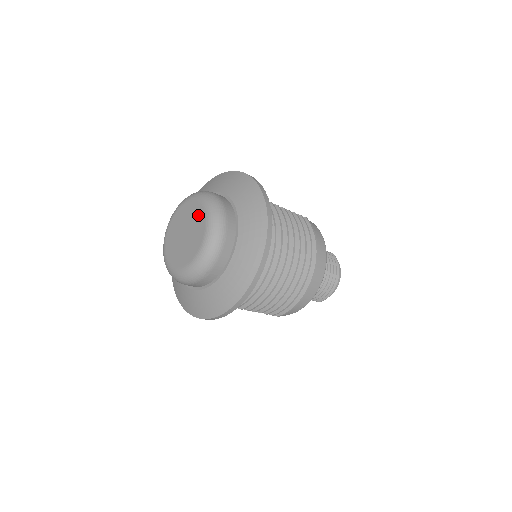
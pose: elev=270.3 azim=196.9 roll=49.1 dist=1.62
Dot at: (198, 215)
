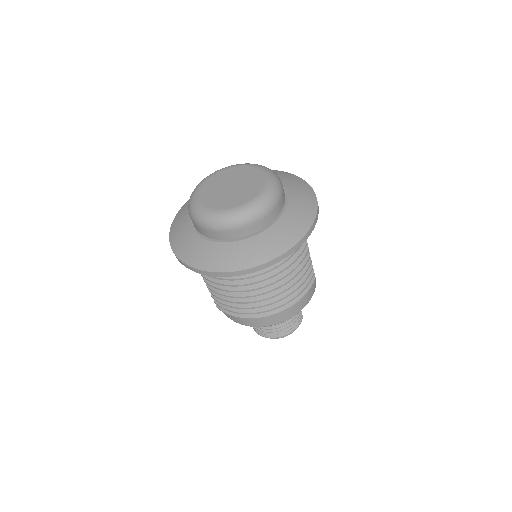
Dot at: (254, 188)
